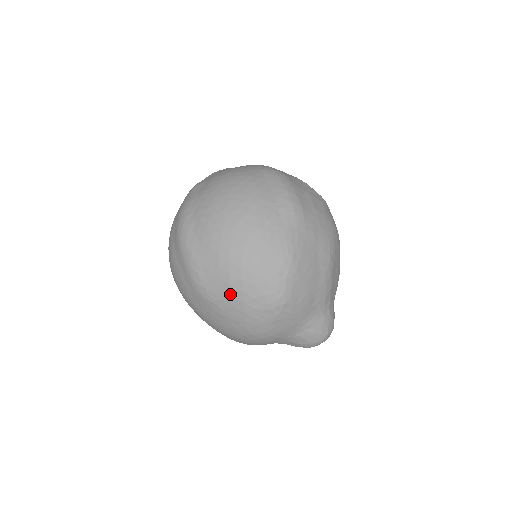
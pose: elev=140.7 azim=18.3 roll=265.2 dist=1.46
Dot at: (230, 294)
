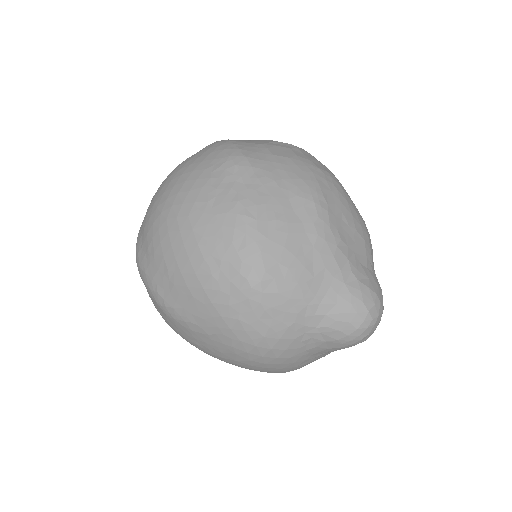
Dot at: (194, 300)
